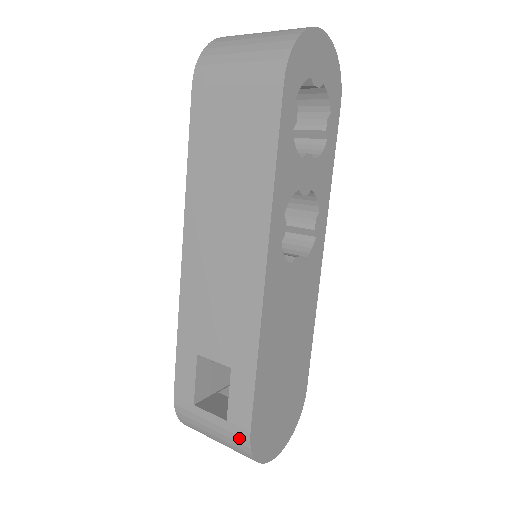
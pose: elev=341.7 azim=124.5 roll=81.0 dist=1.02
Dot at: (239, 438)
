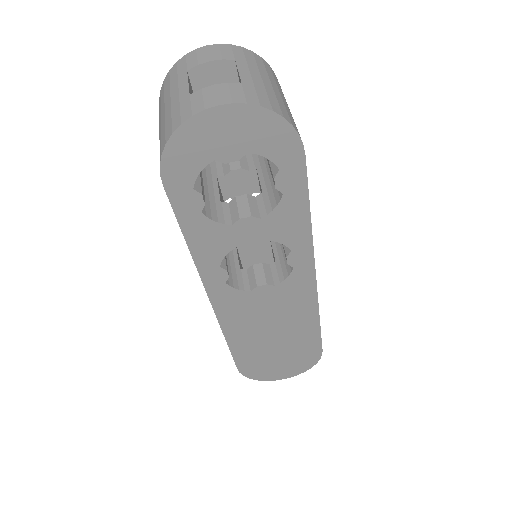
Dot at: occluded
